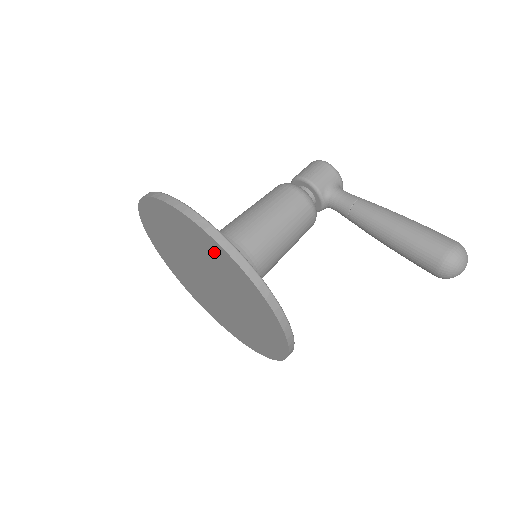
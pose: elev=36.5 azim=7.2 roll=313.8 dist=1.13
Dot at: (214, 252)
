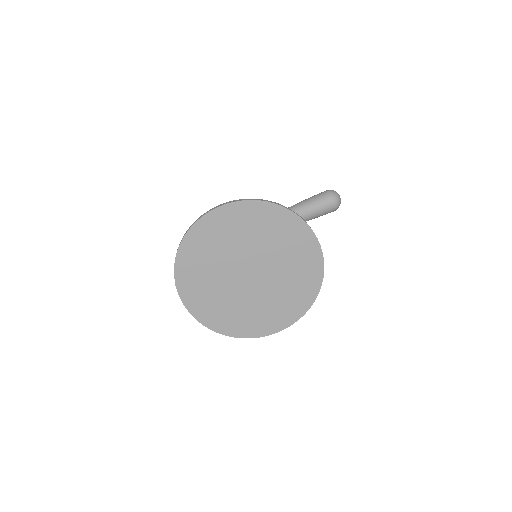
Dot at: (250, 216)
